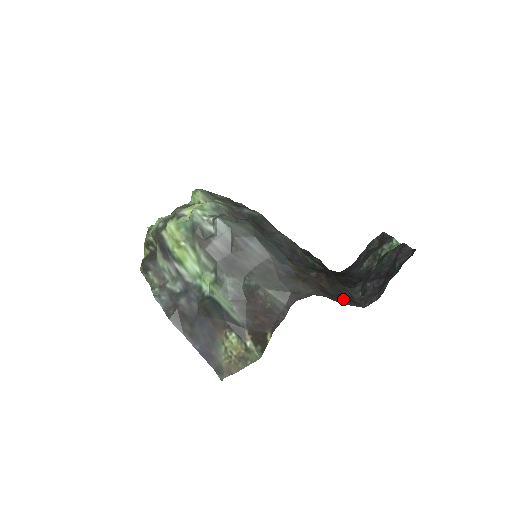
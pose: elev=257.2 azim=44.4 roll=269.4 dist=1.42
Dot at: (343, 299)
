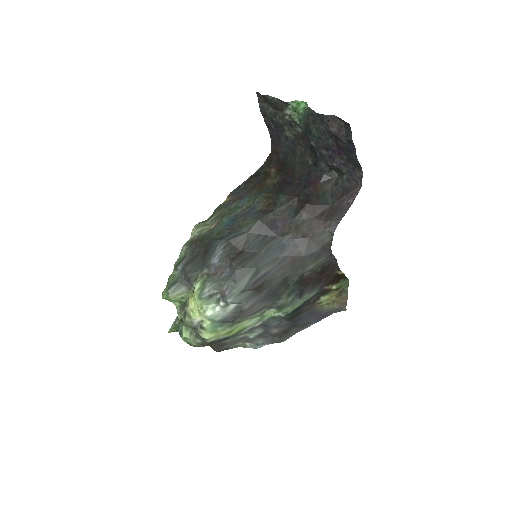
Dot at: (342, 200)
